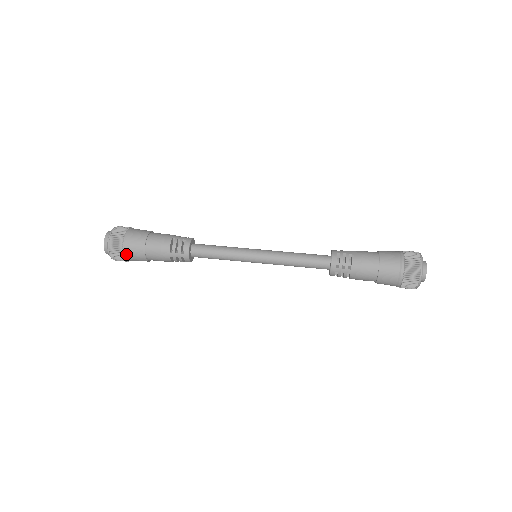
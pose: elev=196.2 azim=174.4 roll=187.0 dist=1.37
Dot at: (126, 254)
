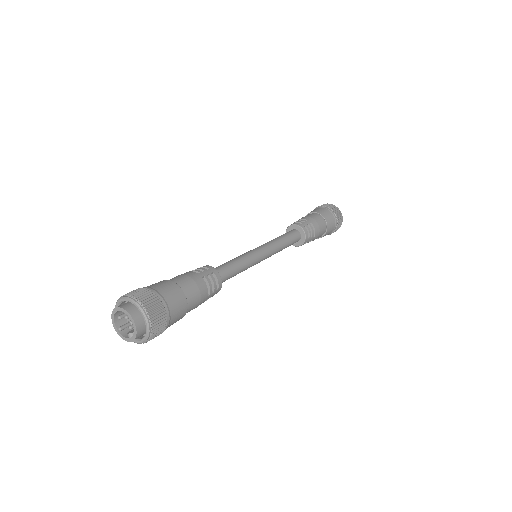
Dot at: (167, 327)
